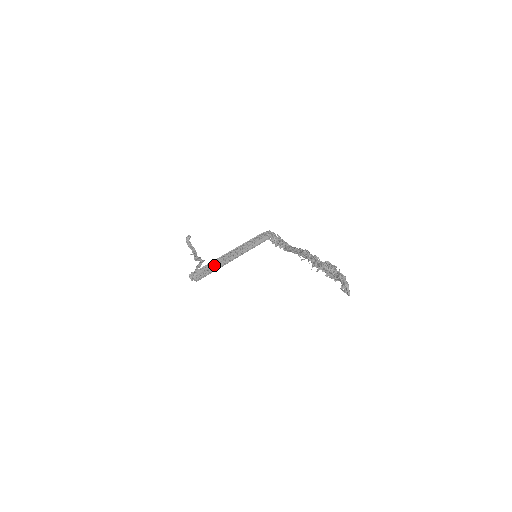
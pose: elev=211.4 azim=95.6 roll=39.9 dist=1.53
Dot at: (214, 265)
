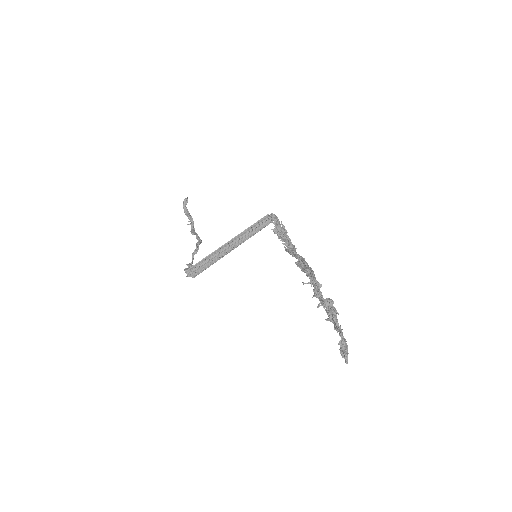
Dot at: (211, 259)
